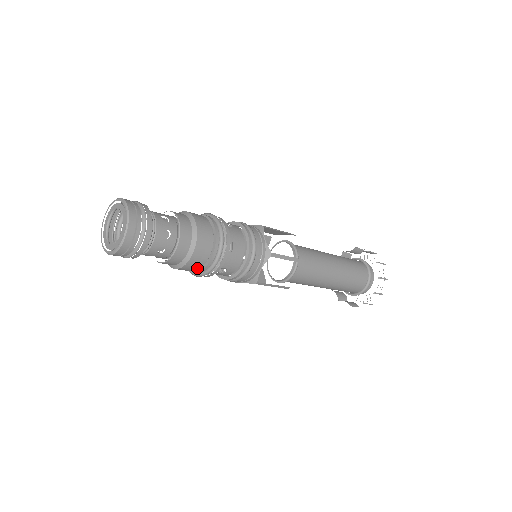
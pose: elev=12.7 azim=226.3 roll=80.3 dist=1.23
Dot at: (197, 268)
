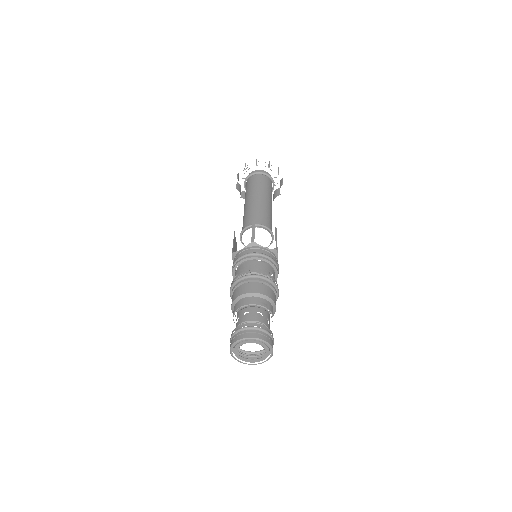
Dot at: occluded
